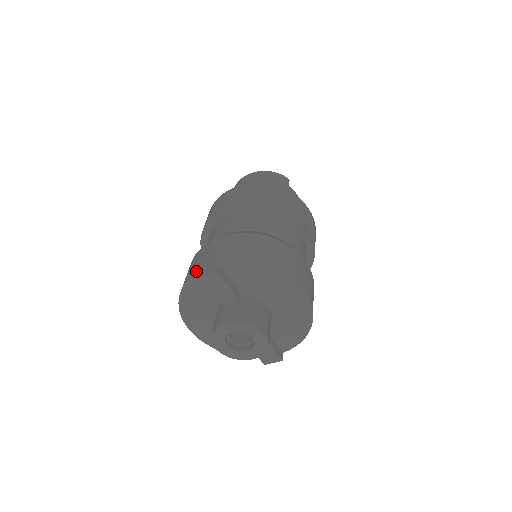
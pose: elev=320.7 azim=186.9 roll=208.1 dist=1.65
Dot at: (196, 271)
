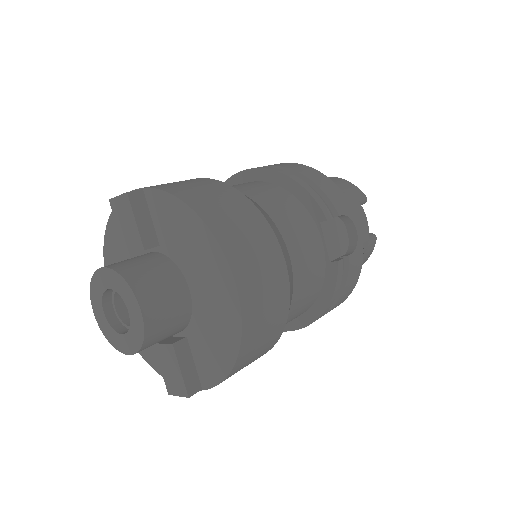
Dot at: occluded
